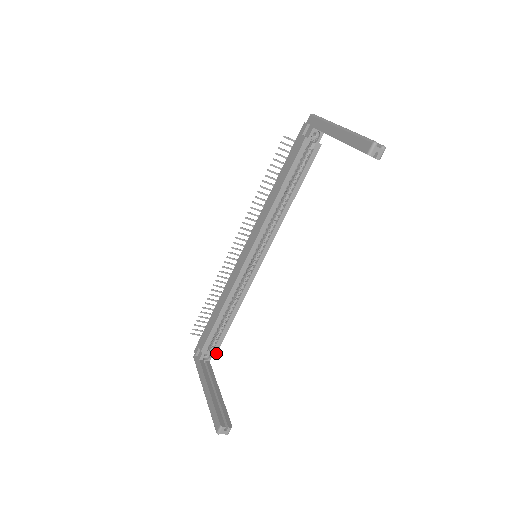
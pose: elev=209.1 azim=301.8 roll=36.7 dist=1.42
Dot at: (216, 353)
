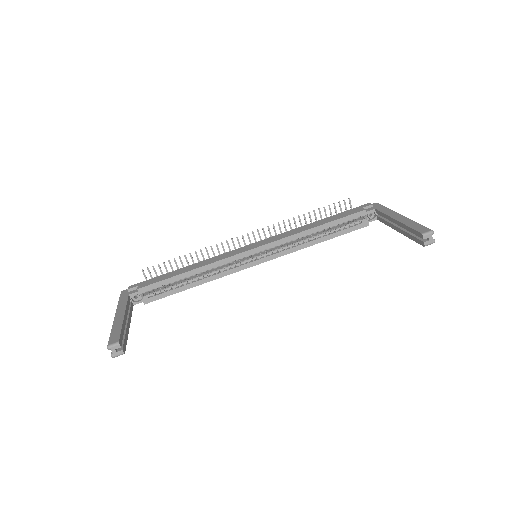
Dot at: (146, 303)
